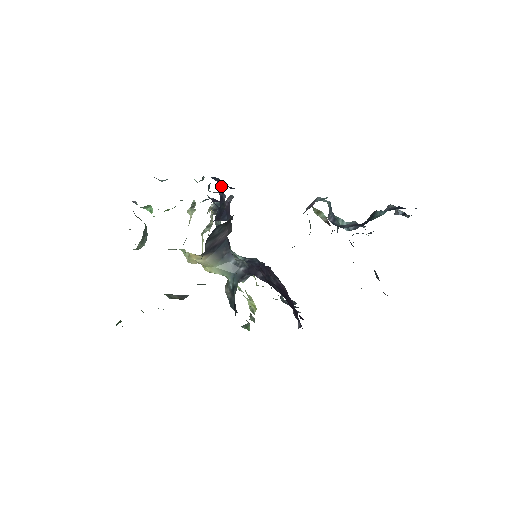
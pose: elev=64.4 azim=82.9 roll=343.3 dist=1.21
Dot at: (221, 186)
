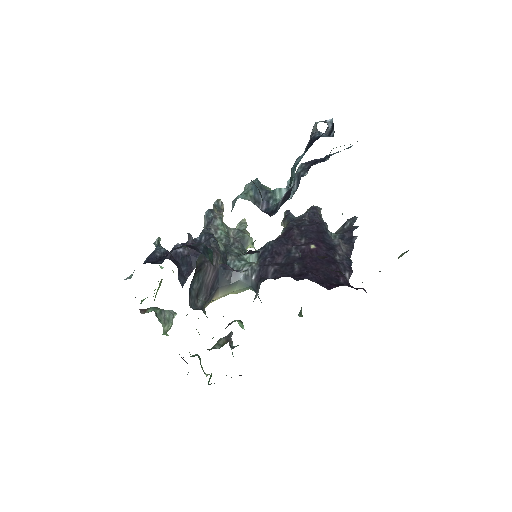
Dot at: (163, 254)
